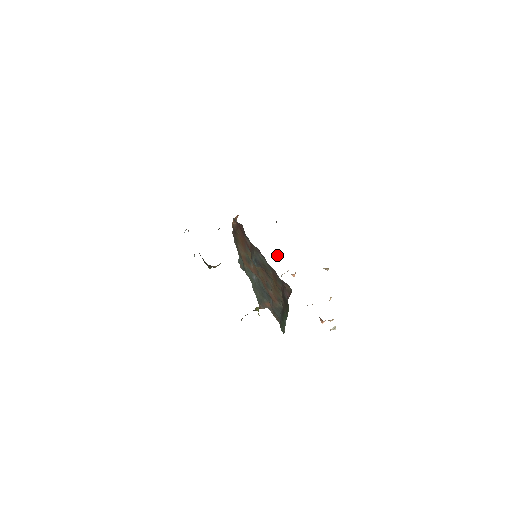
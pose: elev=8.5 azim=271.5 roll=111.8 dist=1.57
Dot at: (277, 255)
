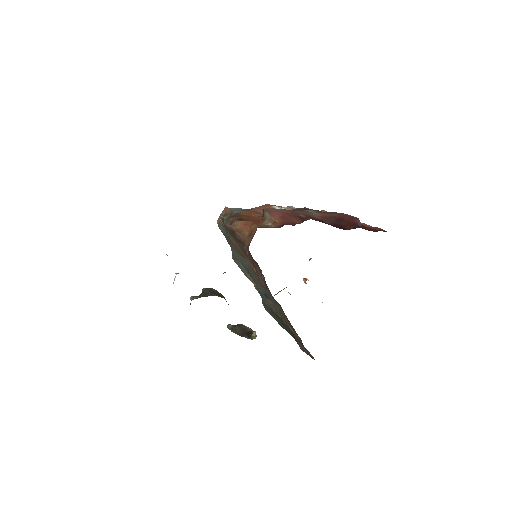
Dot at: occluded
